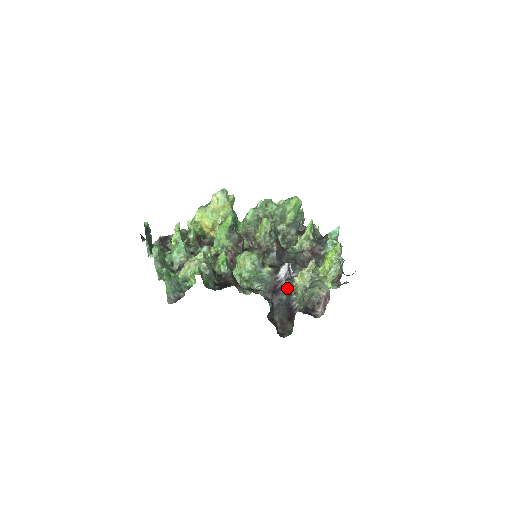
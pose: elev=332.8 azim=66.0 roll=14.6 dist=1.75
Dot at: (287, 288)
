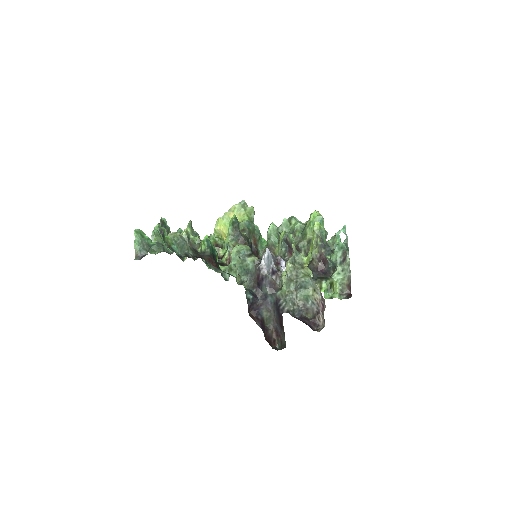
Dot at: (269, 278)
